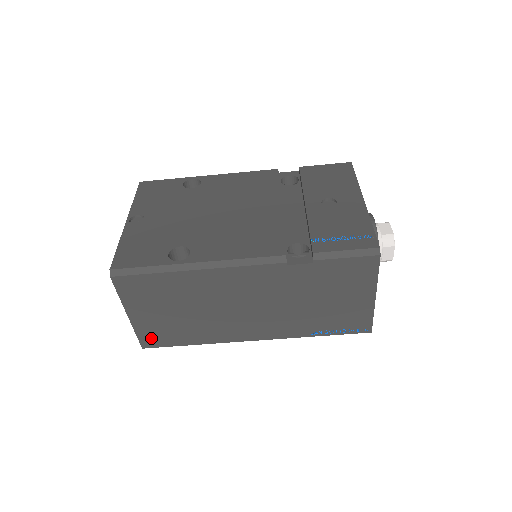
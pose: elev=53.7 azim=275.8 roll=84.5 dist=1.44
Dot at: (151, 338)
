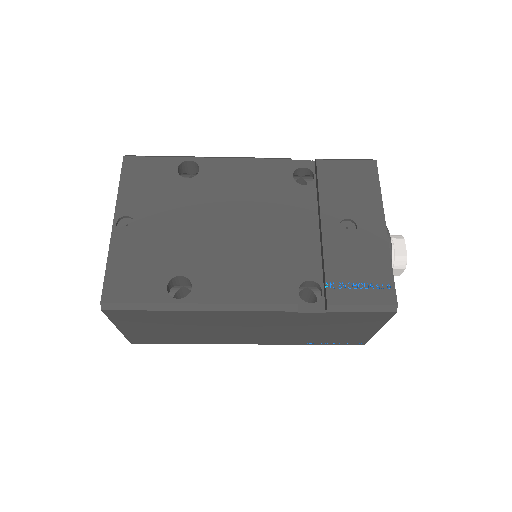
Dot at: (141, 339)
